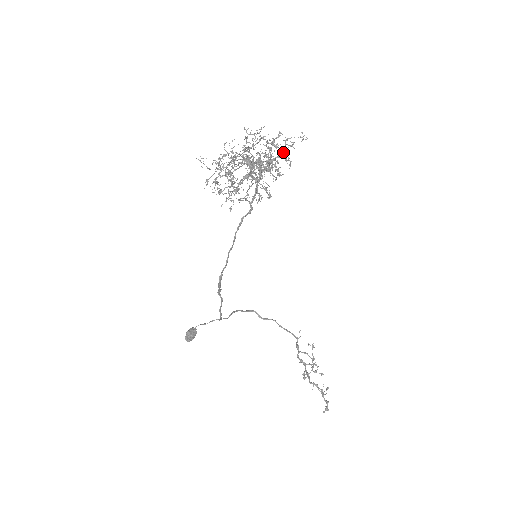
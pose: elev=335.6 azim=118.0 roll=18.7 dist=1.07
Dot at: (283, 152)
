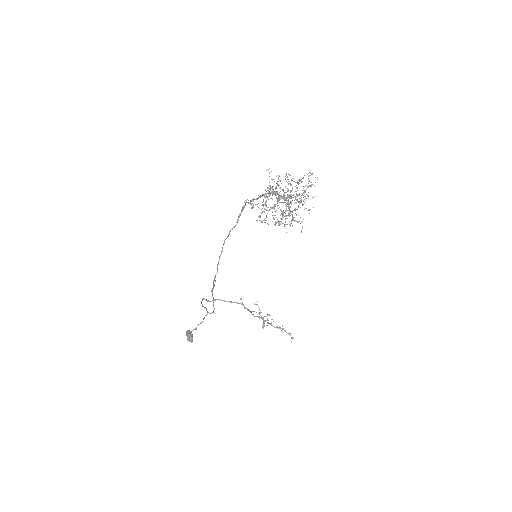
Dot at: occluded
